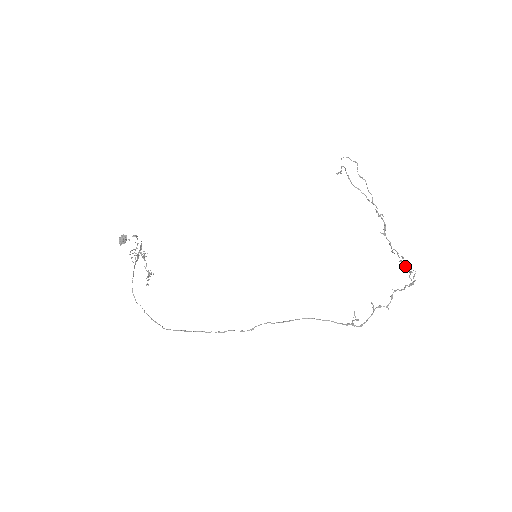
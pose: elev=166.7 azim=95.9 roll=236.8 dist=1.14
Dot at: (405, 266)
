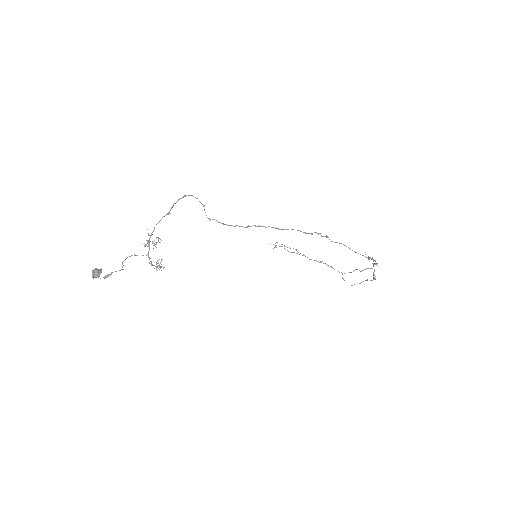
Dot at: (363, 270)
